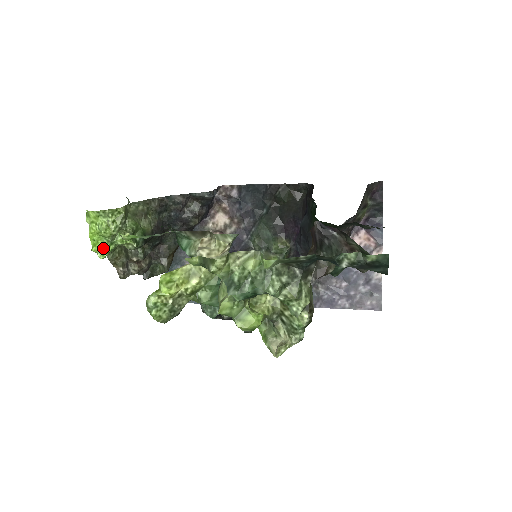
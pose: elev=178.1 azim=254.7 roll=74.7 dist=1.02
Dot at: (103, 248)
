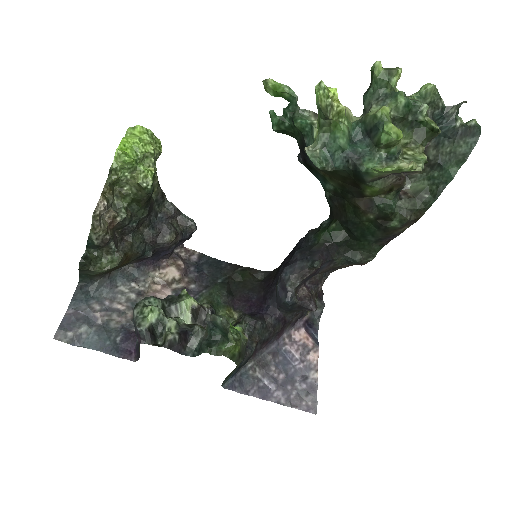
Dot at: (129, 156)
